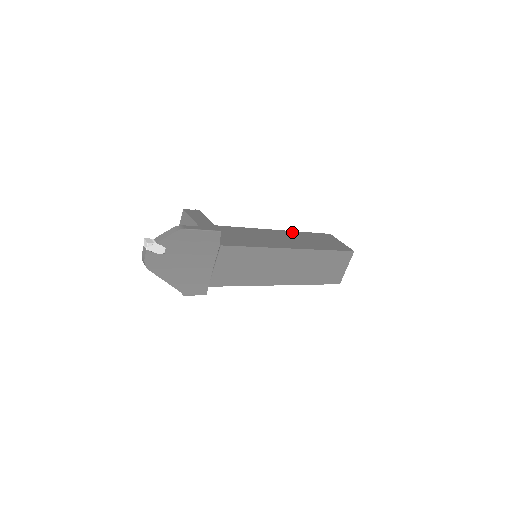
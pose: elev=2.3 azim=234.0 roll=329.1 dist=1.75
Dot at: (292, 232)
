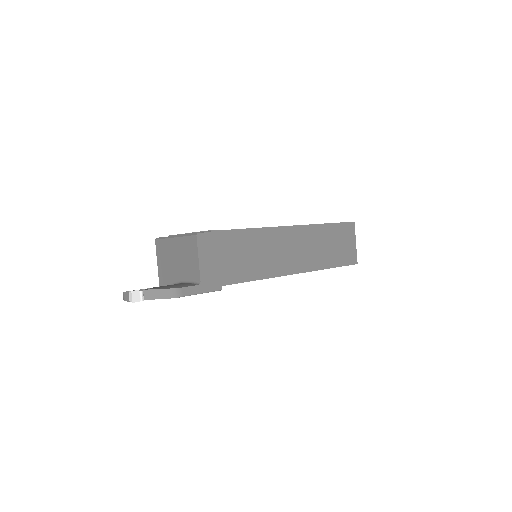
Dot at: (313, 228)
